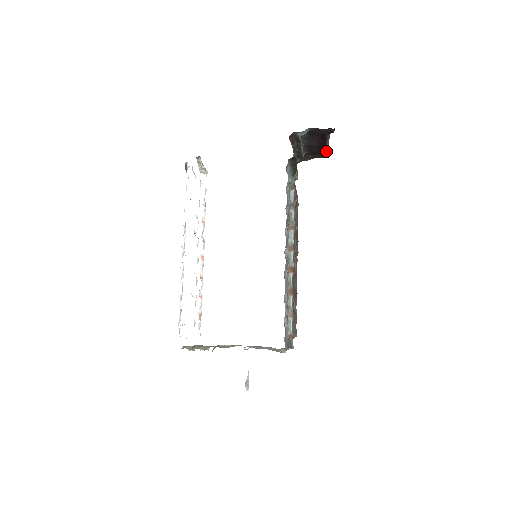
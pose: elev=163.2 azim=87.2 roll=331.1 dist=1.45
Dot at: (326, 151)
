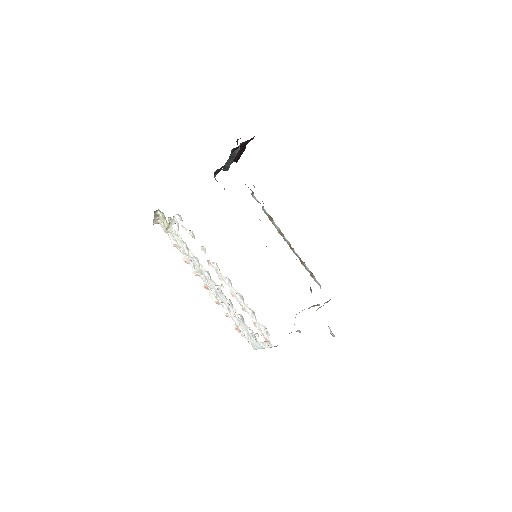
Dot at: occluded
